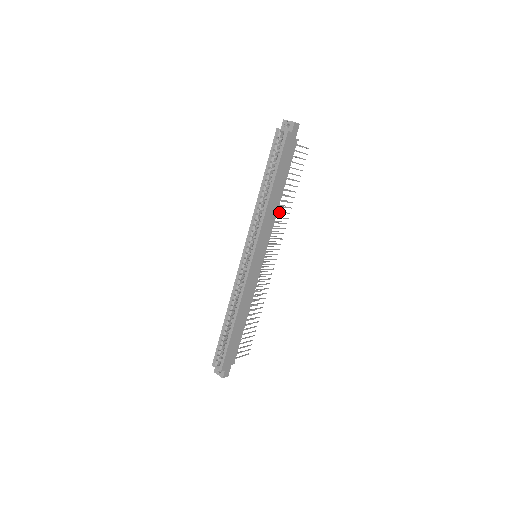
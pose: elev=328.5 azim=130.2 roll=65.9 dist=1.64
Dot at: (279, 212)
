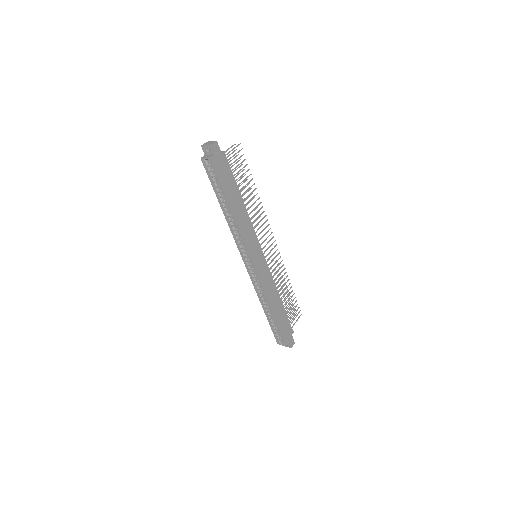
Dot at: (251, 212)
